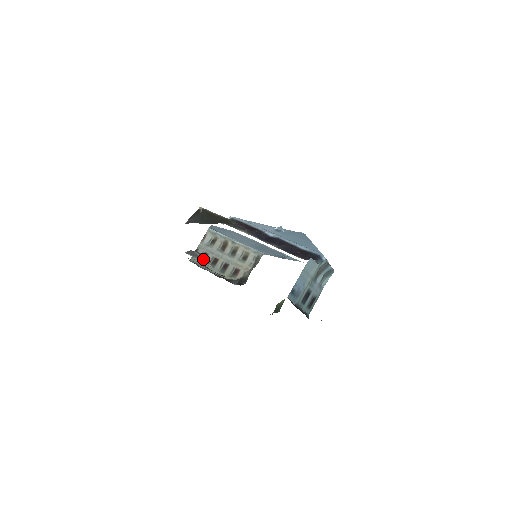
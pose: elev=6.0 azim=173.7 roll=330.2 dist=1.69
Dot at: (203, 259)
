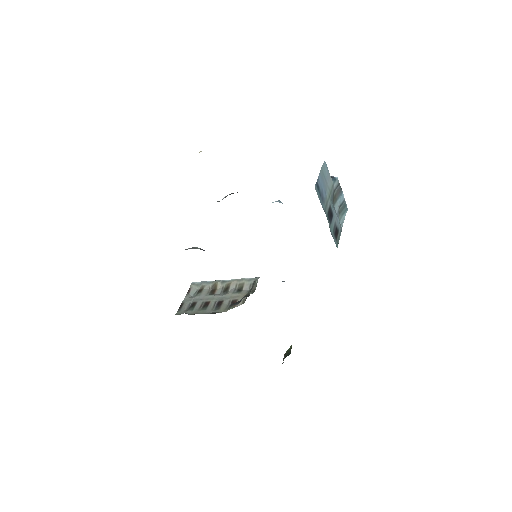
Dot at: (201, 249)
